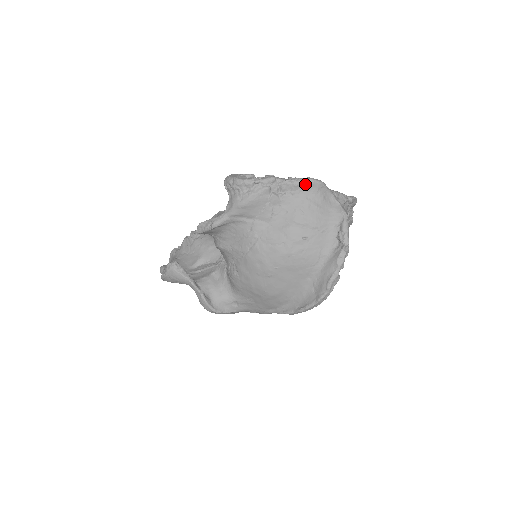
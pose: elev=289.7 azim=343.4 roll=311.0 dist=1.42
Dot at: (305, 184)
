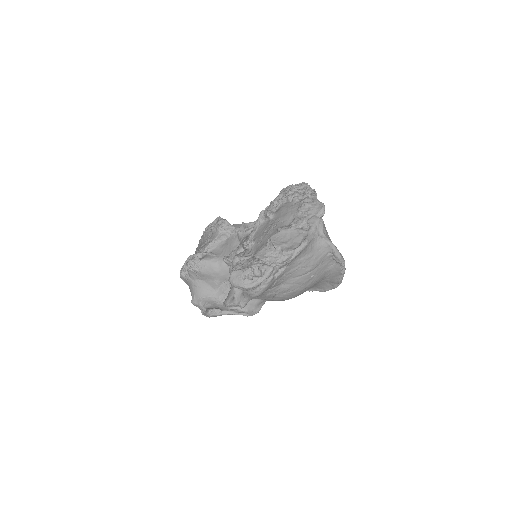
Dot at: (296, 256)
